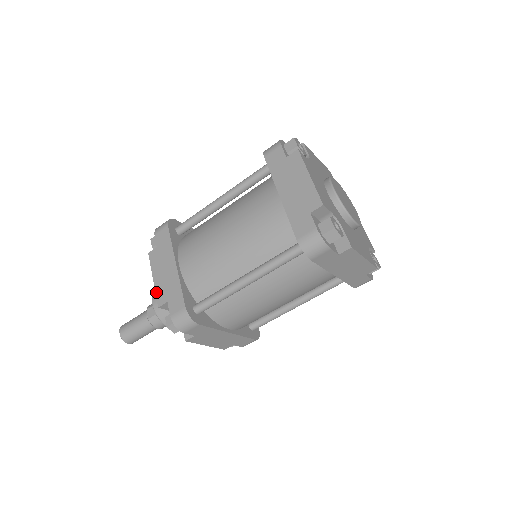
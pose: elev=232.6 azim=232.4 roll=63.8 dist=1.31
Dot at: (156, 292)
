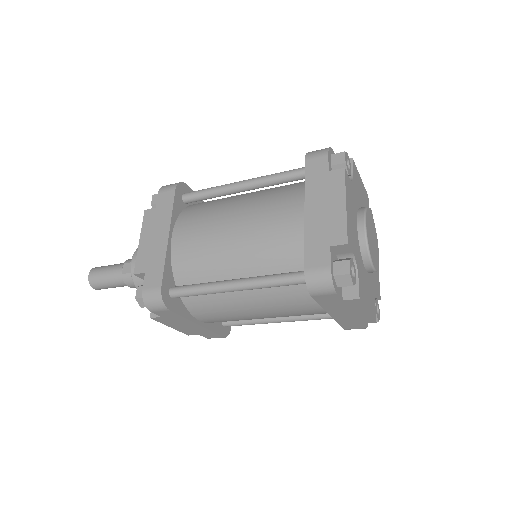
Dot at: (137, 256)
